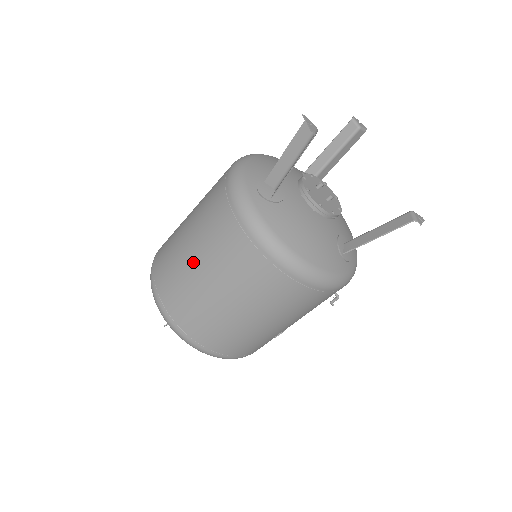
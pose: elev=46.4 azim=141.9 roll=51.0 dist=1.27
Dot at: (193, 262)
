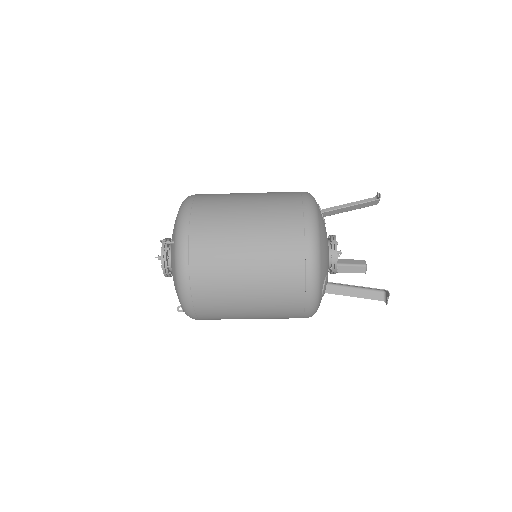
Dot at: (248, 313)
